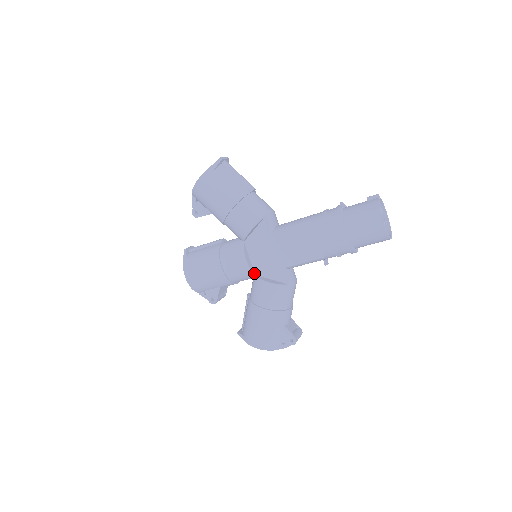
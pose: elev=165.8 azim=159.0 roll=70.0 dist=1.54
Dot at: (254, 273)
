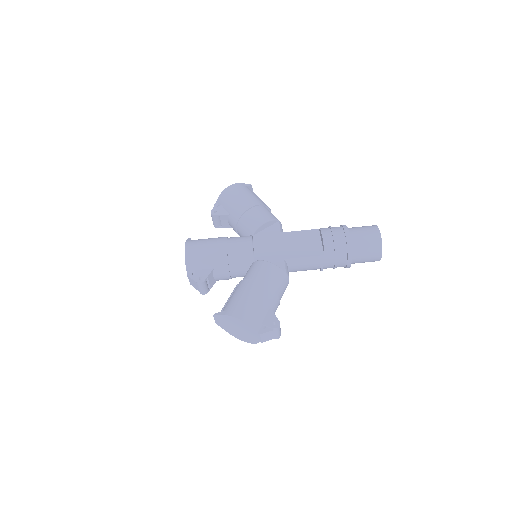
Dot at: (254, 259)
